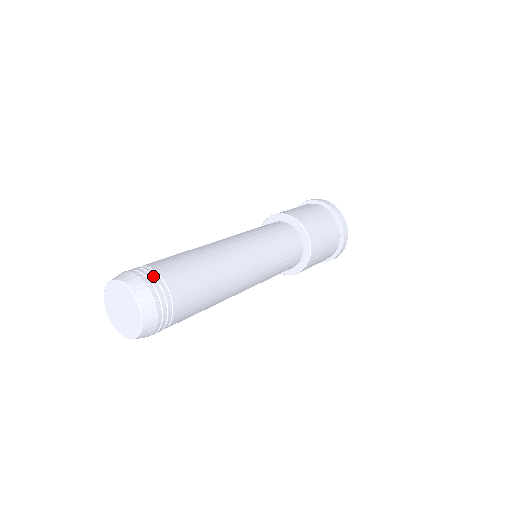
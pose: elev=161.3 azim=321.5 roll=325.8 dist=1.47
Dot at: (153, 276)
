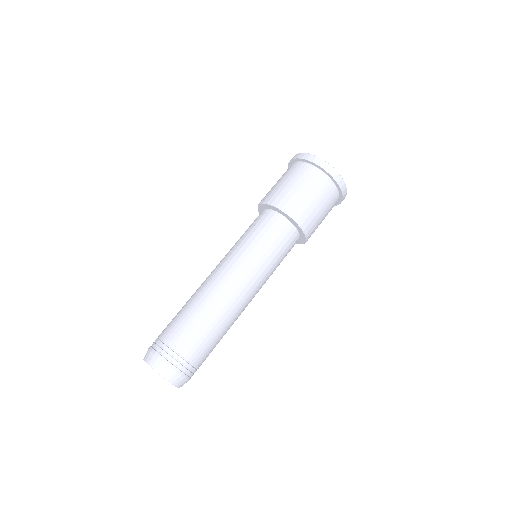
Dot at: (163, 348)
